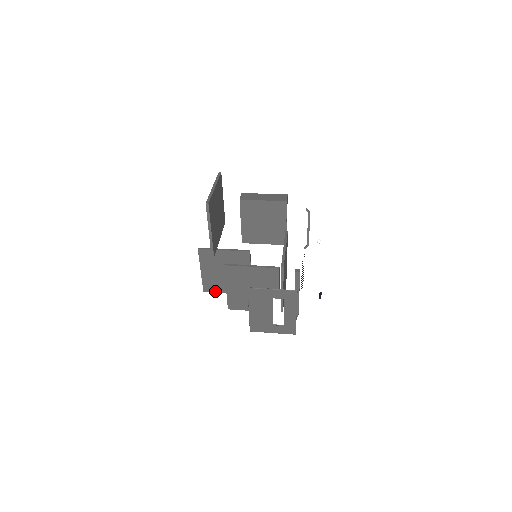
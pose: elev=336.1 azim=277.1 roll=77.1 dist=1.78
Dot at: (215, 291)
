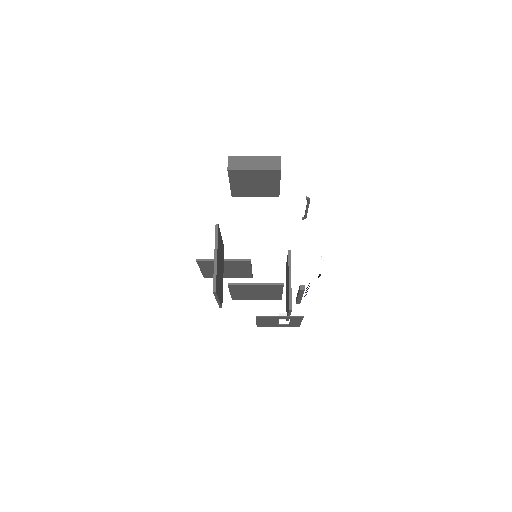
Dot at: occluded
